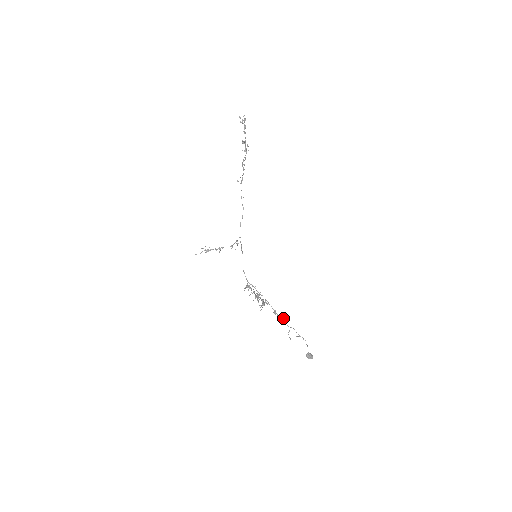
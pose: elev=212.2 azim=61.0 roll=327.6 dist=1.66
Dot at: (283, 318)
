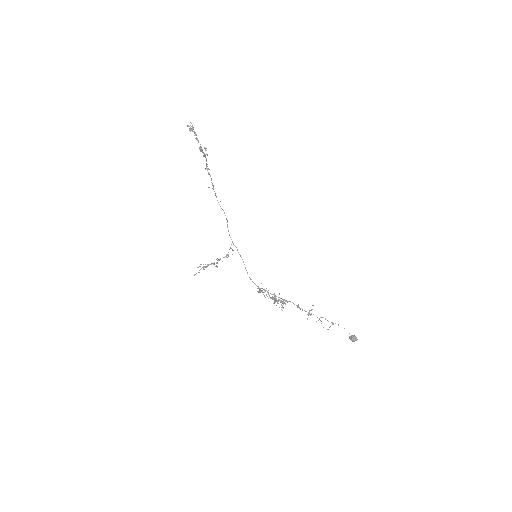
Dot at: (309, 311)
